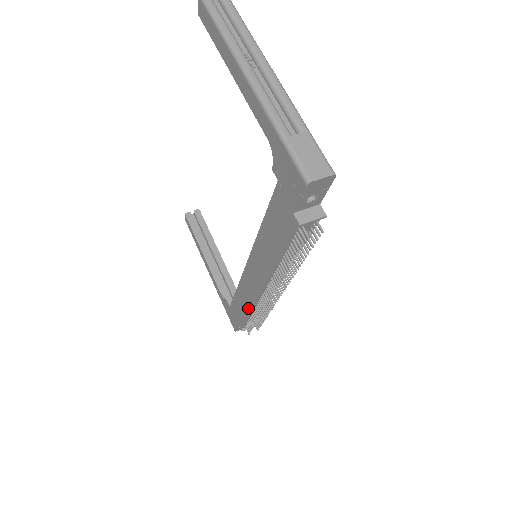
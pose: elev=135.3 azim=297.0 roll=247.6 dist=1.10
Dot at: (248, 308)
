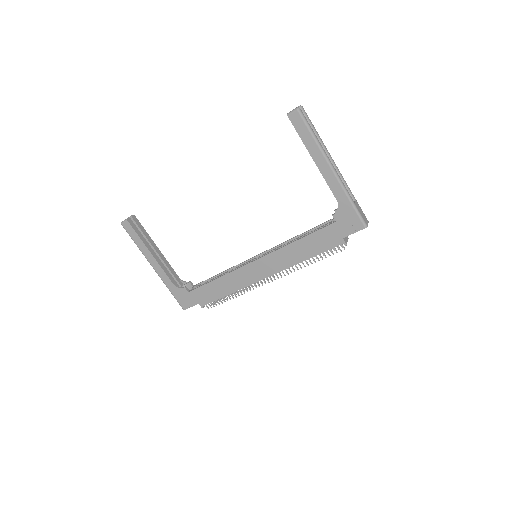
Dot at: (232, 290)
